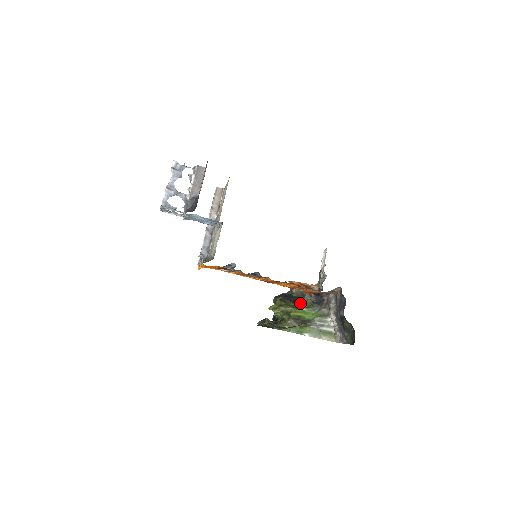
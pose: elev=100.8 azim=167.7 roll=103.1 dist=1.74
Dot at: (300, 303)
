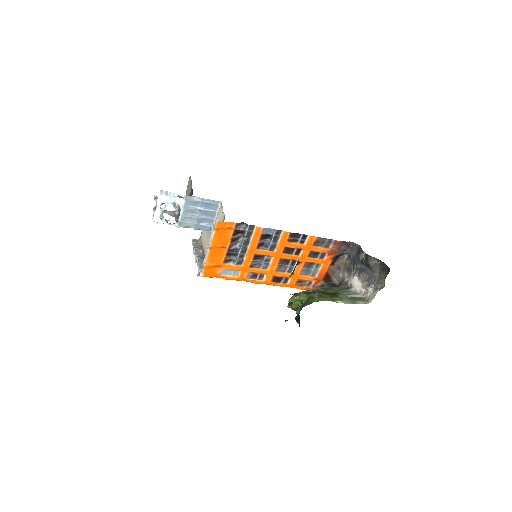
Dot at: occluded
